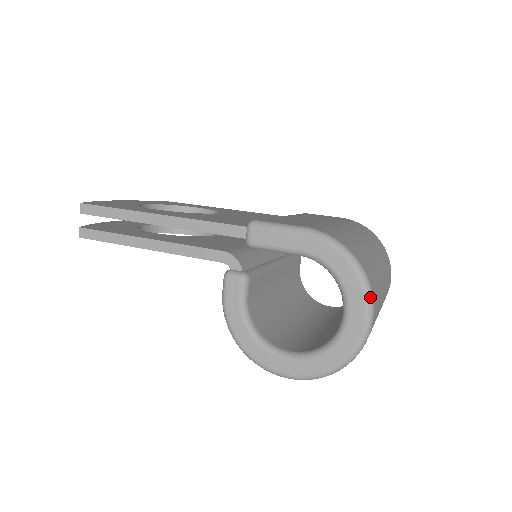
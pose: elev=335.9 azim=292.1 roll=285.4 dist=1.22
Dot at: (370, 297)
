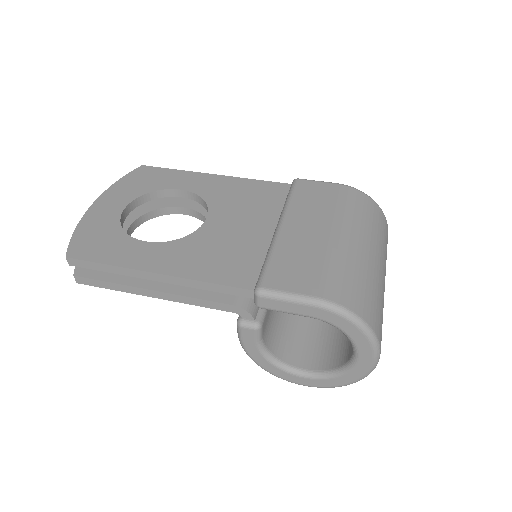
Dot at: (378, 348)
